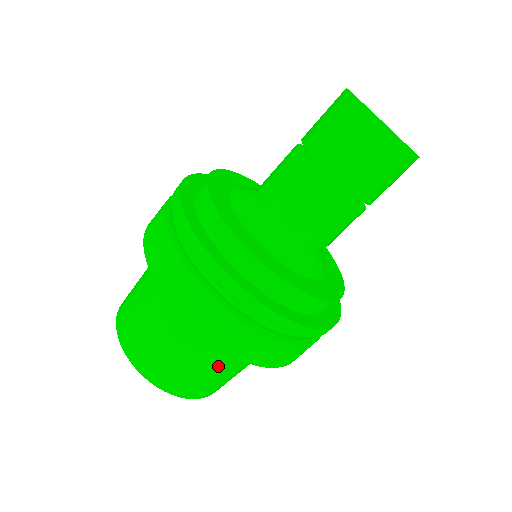
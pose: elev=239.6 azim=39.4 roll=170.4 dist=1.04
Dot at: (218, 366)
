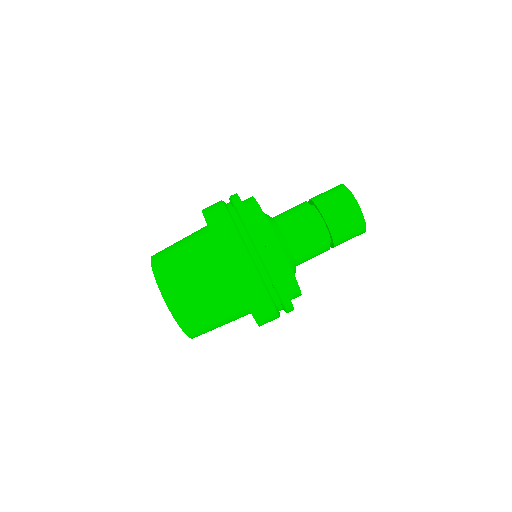
Dot at: (214, 303)
